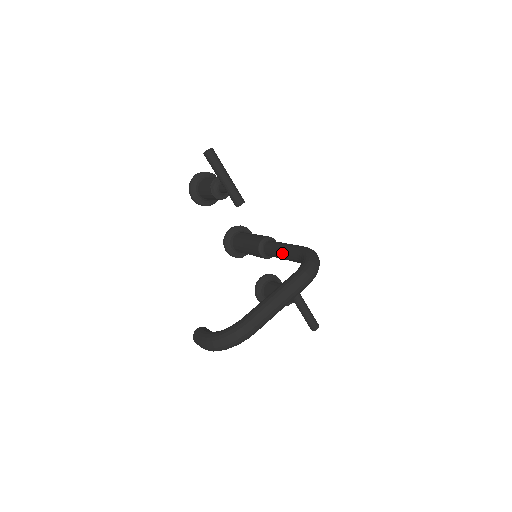
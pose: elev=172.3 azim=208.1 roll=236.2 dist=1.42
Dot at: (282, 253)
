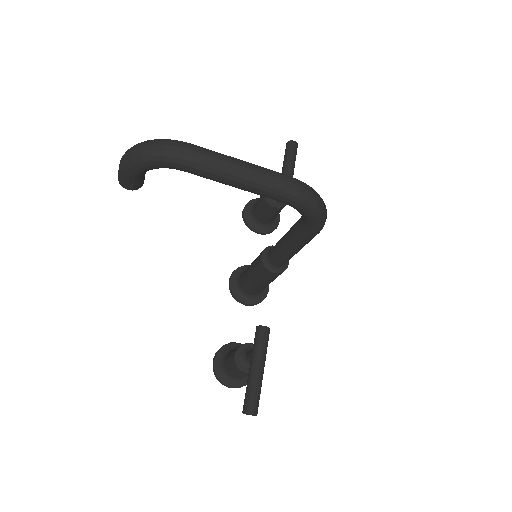
Dot at: occluded
